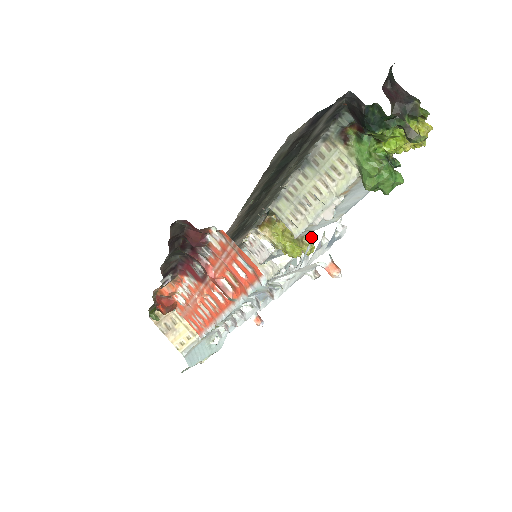
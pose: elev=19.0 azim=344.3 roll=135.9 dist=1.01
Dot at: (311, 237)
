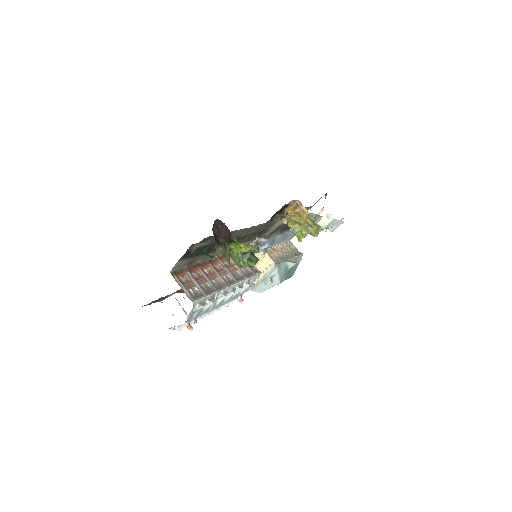
Dot at: (312, 226)
